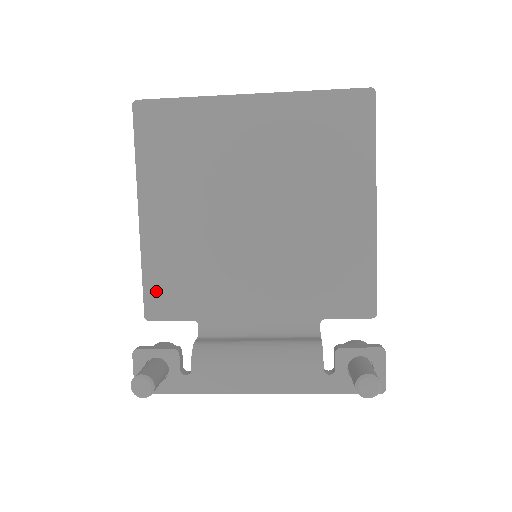
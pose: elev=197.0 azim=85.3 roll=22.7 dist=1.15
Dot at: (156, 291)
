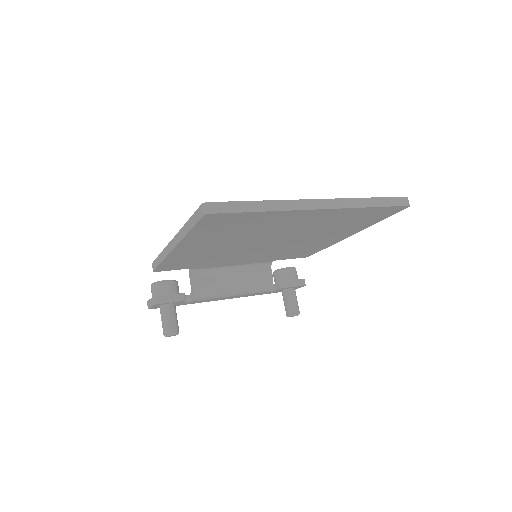
Dot at: (168, 266)
